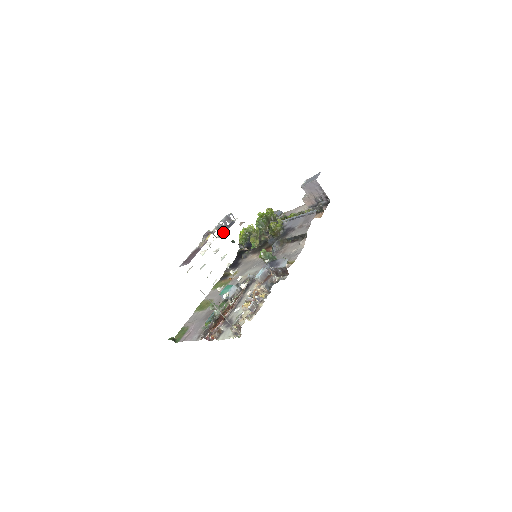
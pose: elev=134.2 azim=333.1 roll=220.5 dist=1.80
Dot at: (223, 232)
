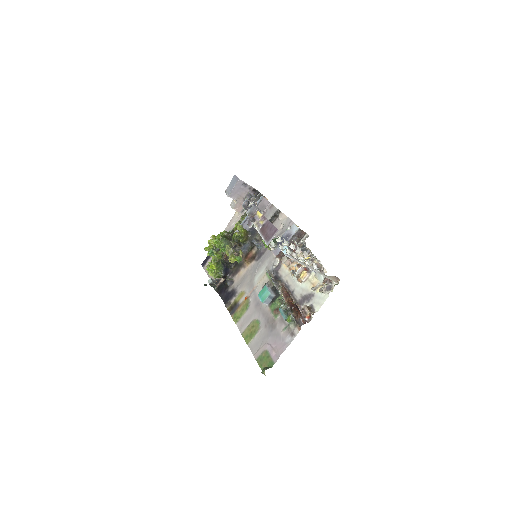
Dot at: occluded
